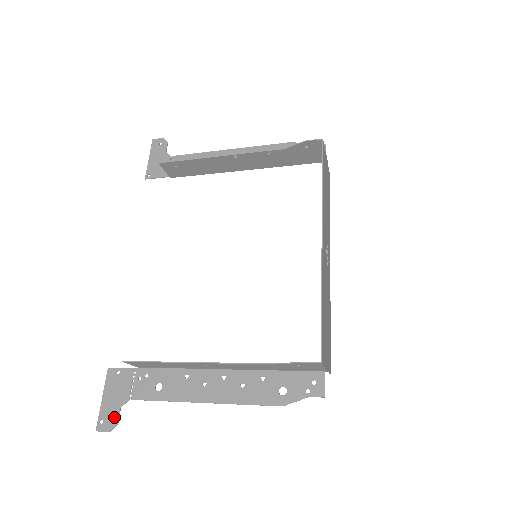
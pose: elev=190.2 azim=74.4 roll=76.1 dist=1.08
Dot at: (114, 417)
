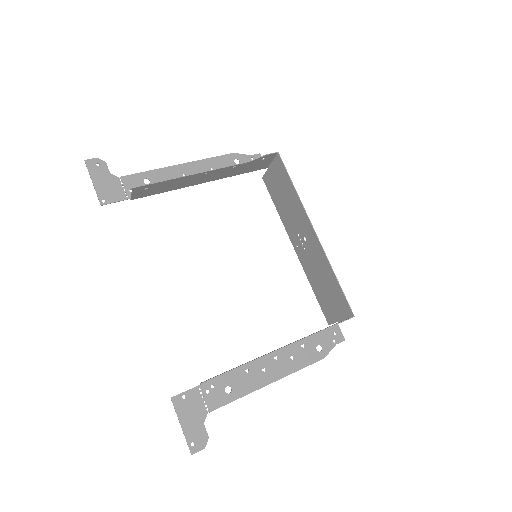
Dot at: (202, 434)
